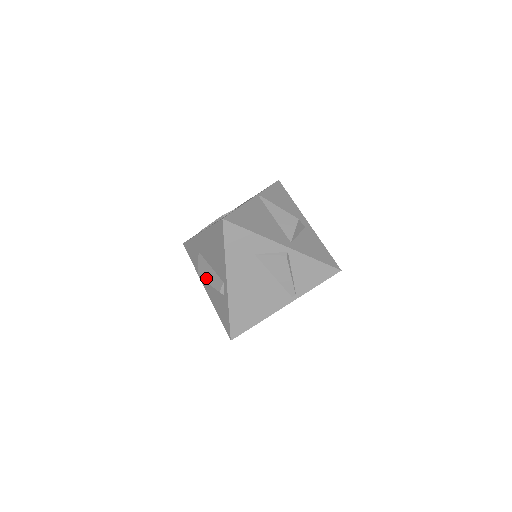
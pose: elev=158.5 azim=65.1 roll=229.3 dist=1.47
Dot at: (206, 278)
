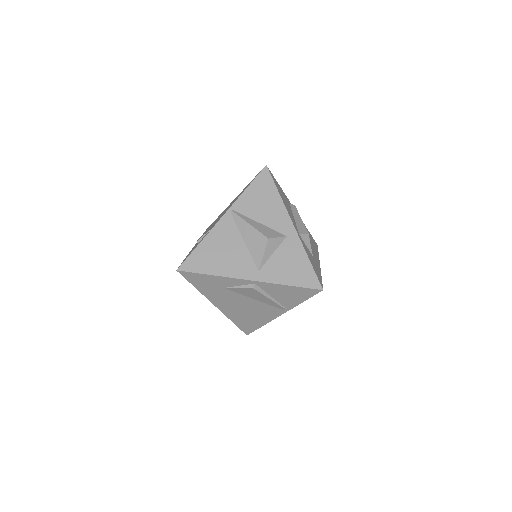
Dot at: occluded
